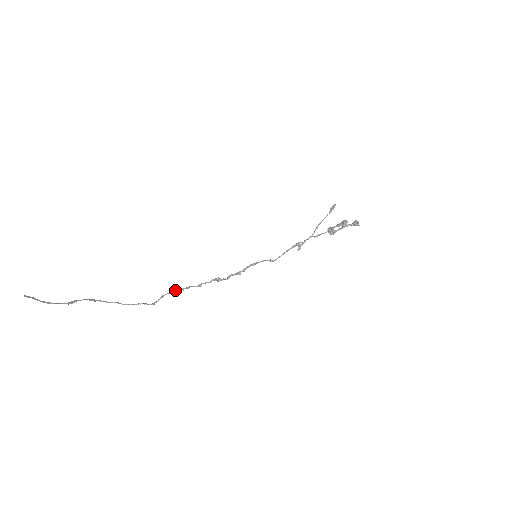
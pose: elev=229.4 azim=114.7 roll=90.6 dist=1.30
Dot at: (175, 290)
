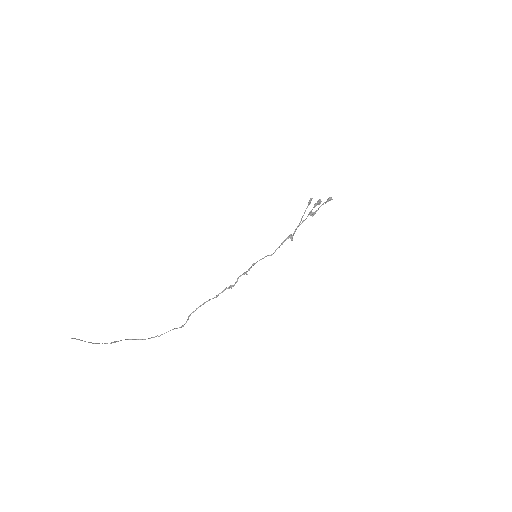
Dot at: occluded
